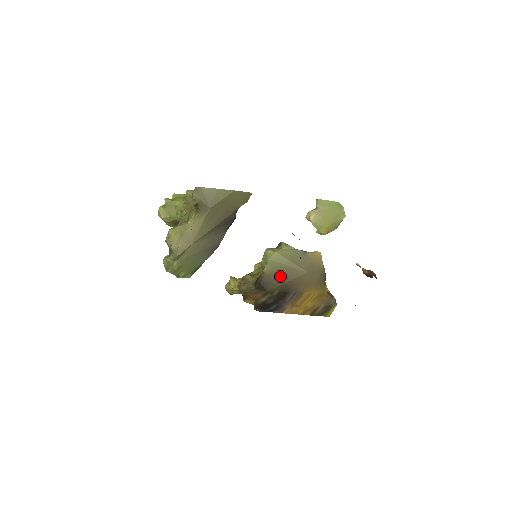
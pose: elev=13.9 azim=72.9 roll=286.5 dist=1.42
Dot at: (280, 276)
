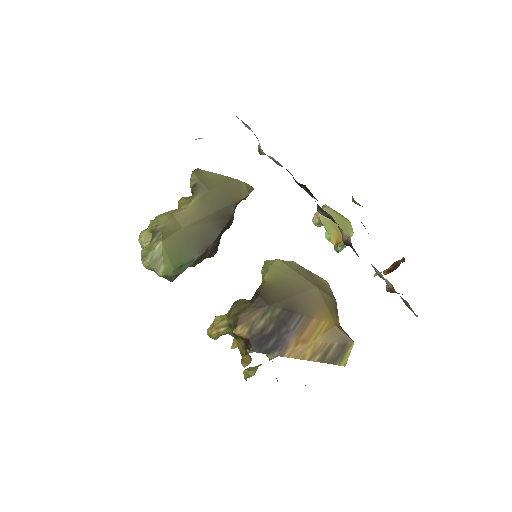
Dot at: (284, 288)
